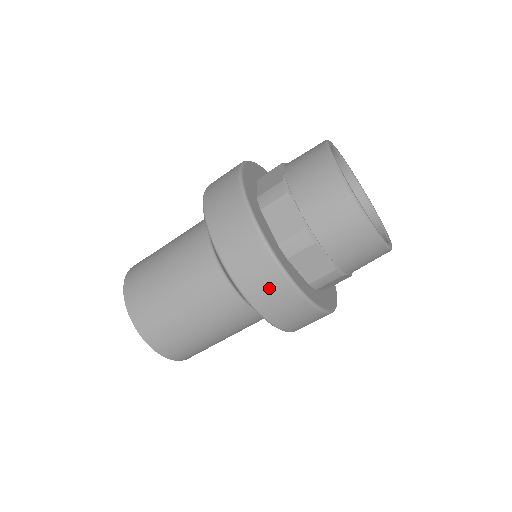
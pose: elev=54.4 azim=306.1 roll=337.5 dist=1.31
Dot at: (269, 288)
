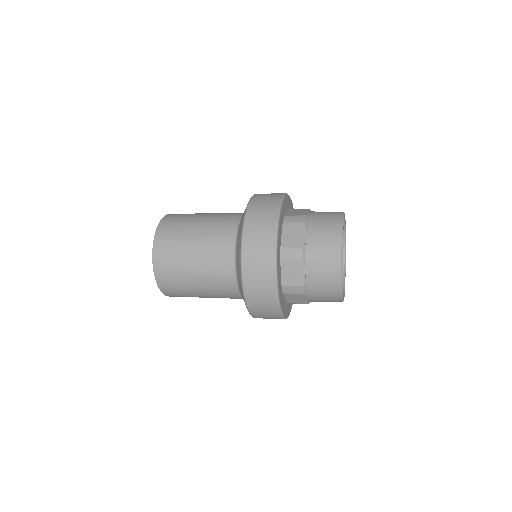
Dot at: (265, 311)
